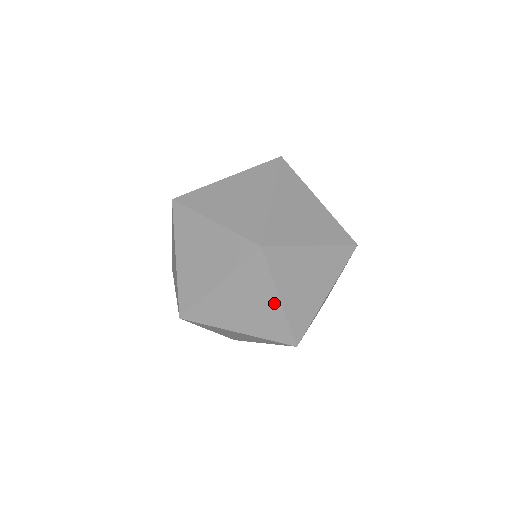
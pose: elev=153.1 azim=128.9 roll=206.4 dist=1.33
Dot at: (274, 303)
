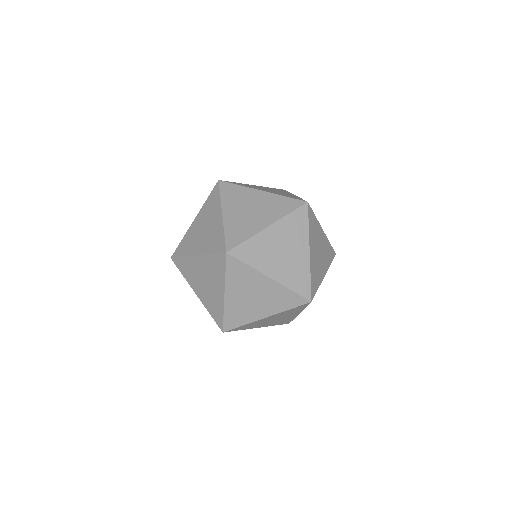
Dot at: (305, 254)
